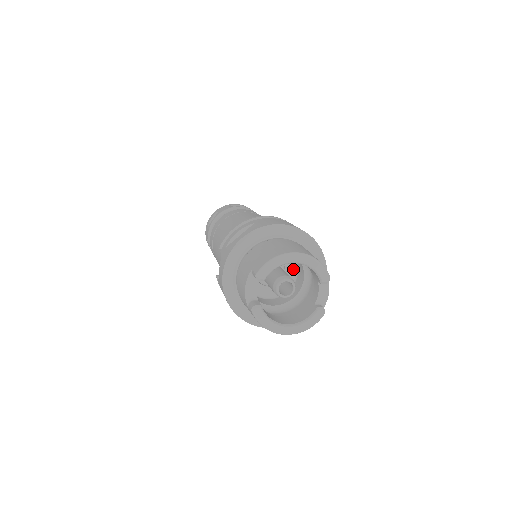
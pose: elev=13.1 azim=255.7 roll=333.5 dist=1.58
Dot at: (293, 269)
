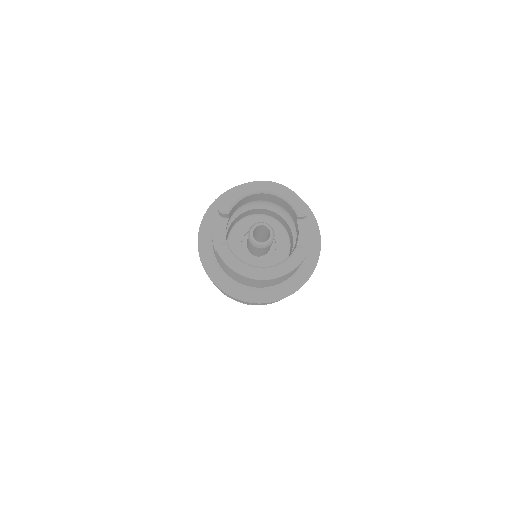
Dot at: (285, 242)
